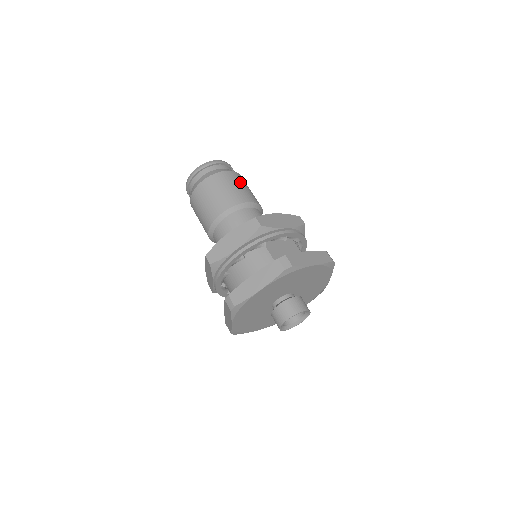
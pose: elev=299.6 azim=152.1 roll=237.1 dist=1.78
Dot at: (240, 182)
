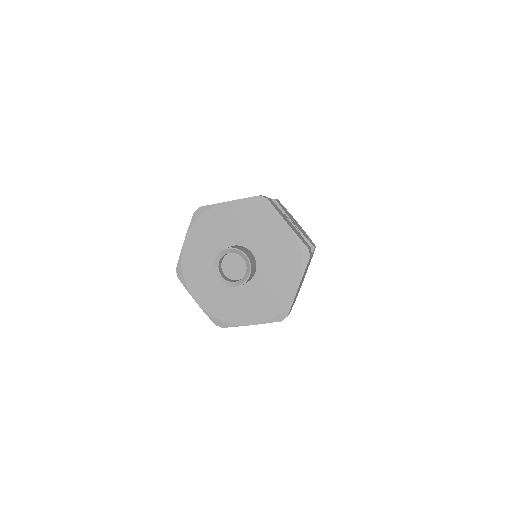
Dot at: occluded
